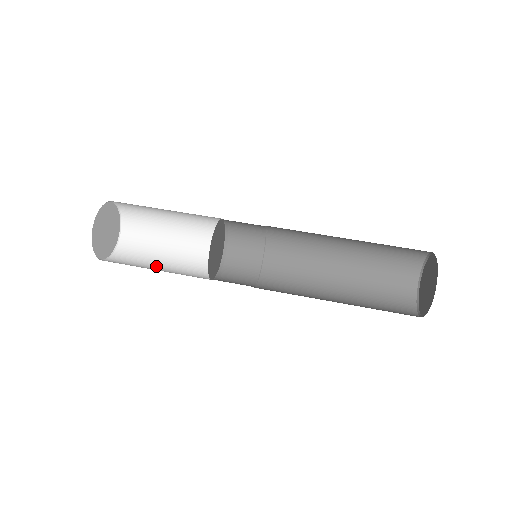
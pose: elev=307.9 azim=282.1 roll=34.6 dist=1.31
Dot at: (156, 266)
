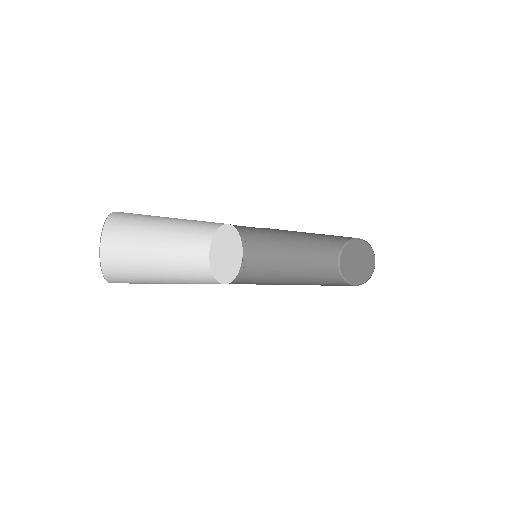
Dot at: occluded
